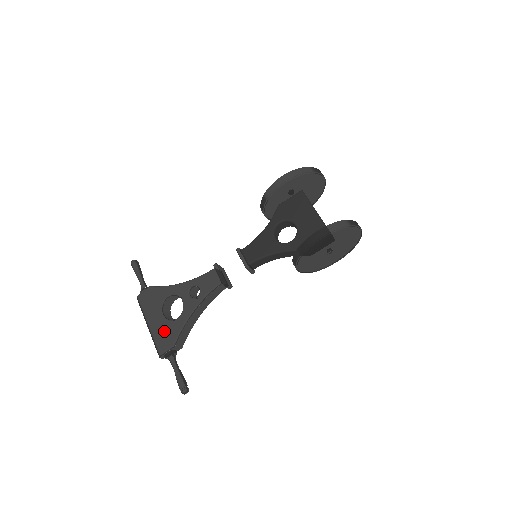
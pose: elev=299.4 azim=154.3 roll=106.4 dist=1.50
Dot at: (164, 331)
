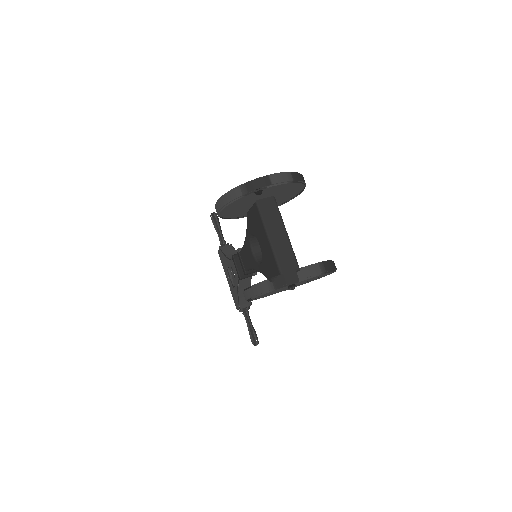
Dot at: (232, 293)
